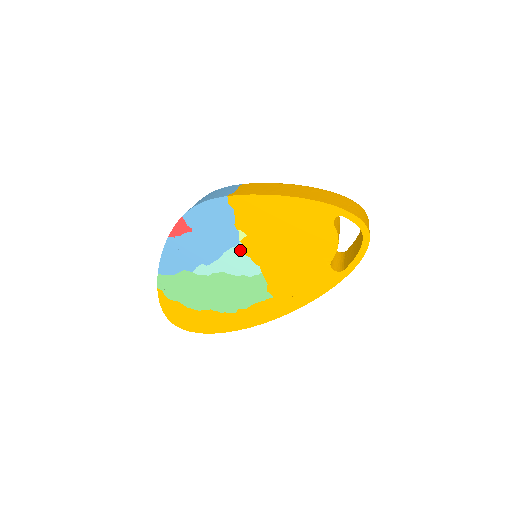
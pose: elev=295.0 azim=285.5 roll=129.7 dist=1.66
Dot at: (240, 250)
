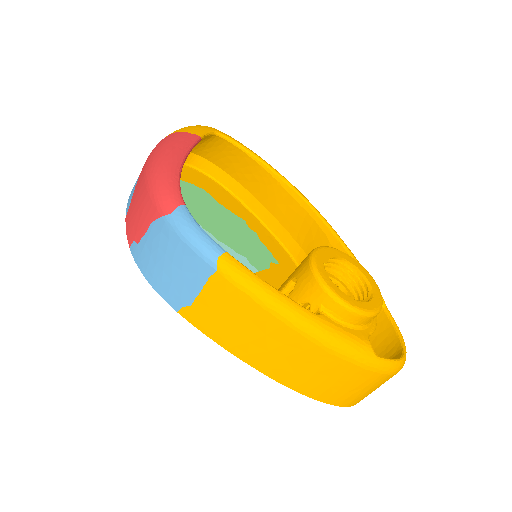
Dot at: occluded
